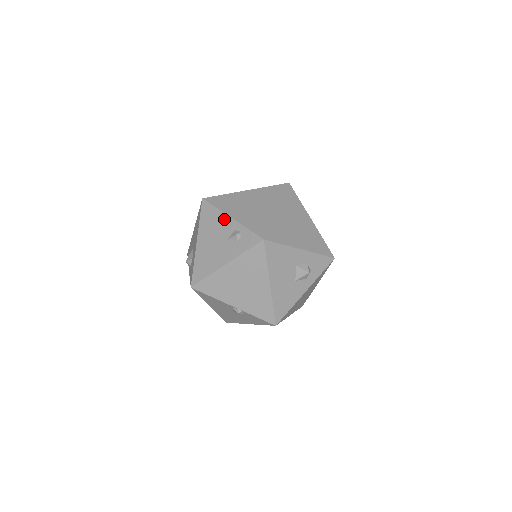
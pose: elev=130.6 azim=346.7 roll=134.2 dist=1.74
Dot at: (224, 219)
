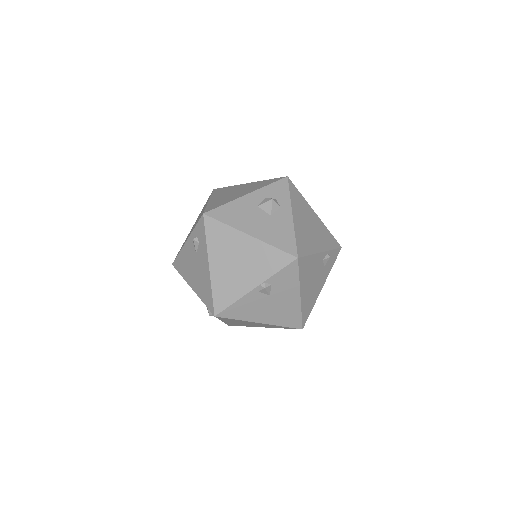
Dot at: (185, 249)
